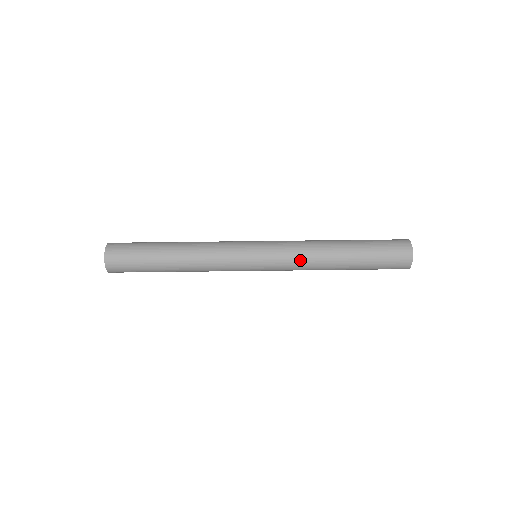
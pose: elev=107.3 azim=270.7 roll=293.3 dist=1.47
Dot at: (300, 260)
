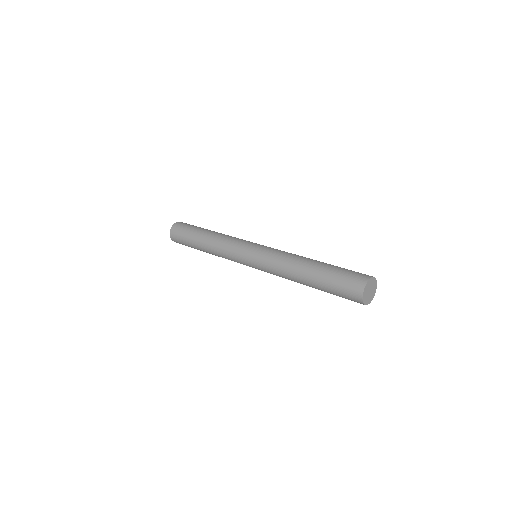
Dot at: (279, 257)
